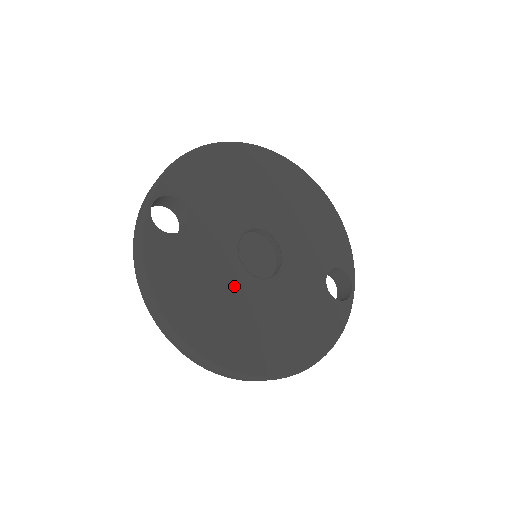
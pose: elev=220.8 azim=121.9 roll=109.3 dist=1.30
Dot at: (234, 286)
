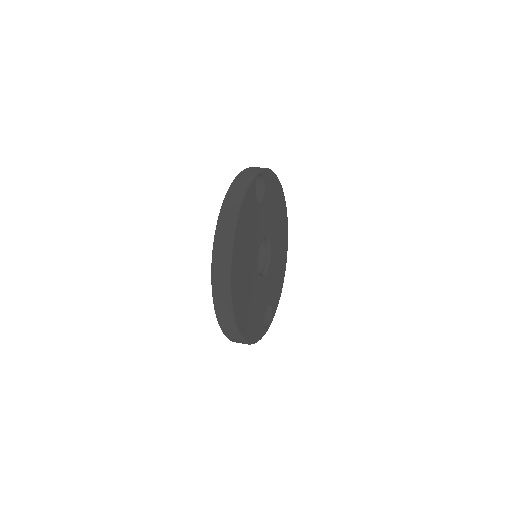
Dot at: (253, 255)
